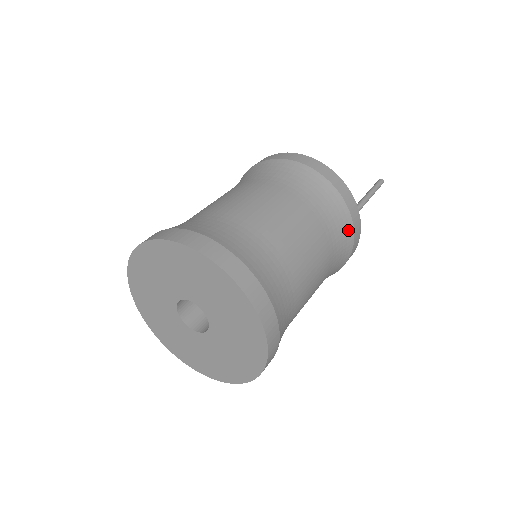
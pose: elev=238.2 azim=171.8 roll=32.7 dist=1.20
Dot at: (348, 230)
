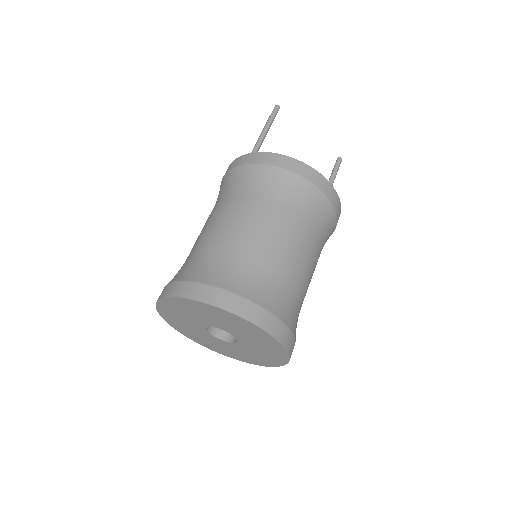
Dot at: occluded
